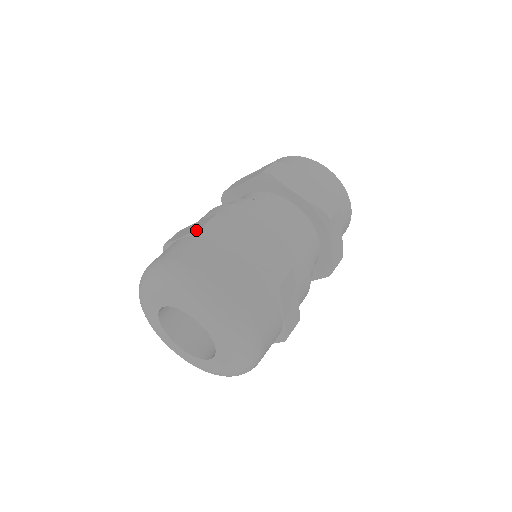
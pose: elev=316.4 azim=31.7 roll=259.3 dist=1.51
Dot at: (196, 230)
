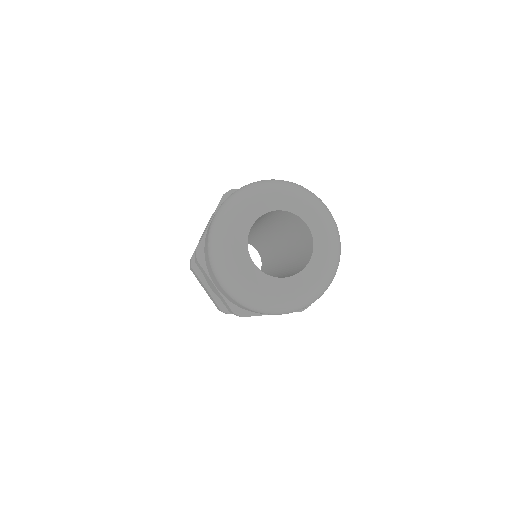
Dot at: (220, 200)
